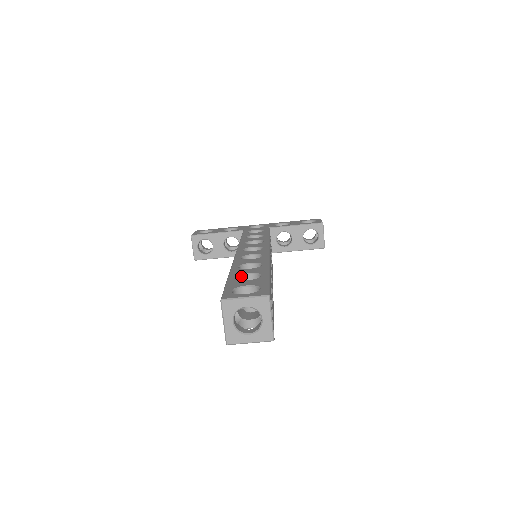
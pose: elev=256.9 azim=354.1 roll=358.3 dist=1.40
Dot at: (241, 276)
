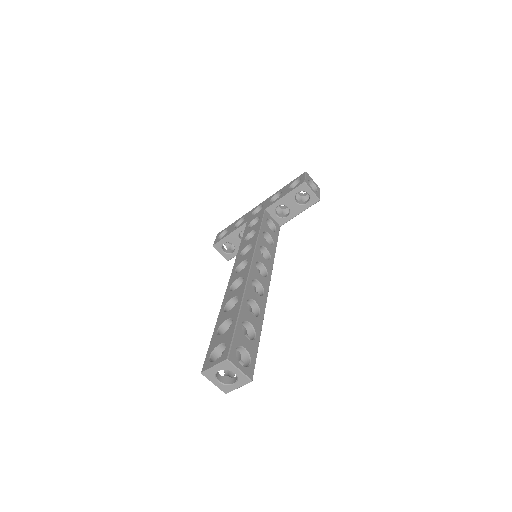
Dot at: (222, 325)
